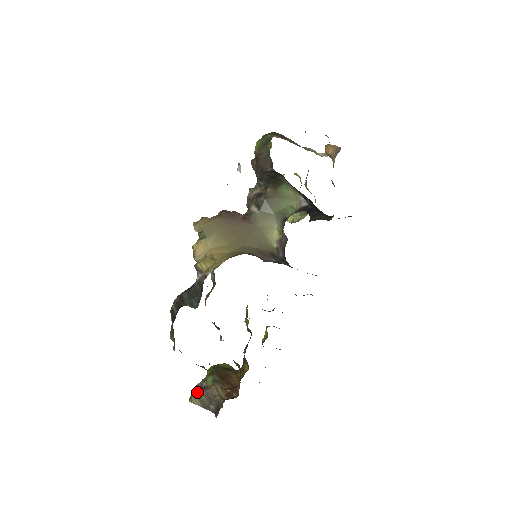
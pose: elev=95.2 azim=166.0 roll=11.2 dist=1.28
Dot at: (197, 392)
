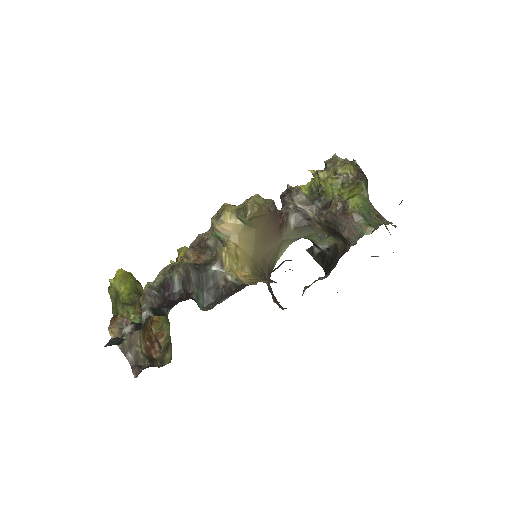
Dot at: occluded
